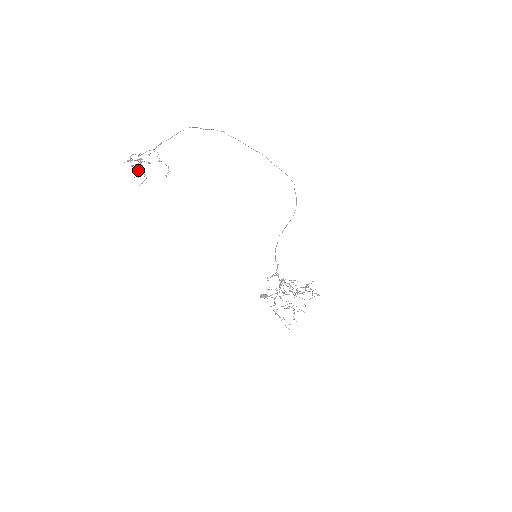
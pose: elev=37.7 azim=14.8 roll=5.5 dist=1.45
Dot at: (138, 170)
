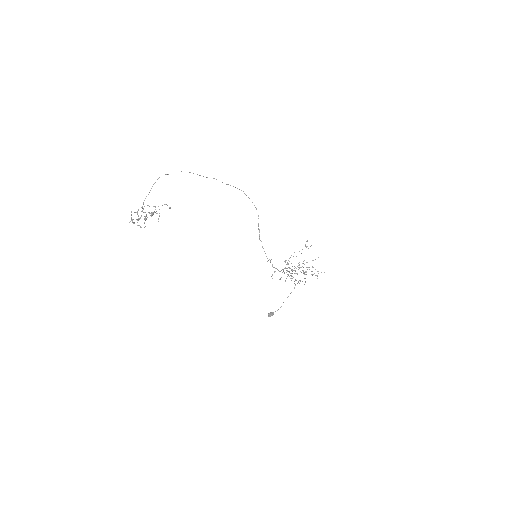
Dot at: (146, 218)
